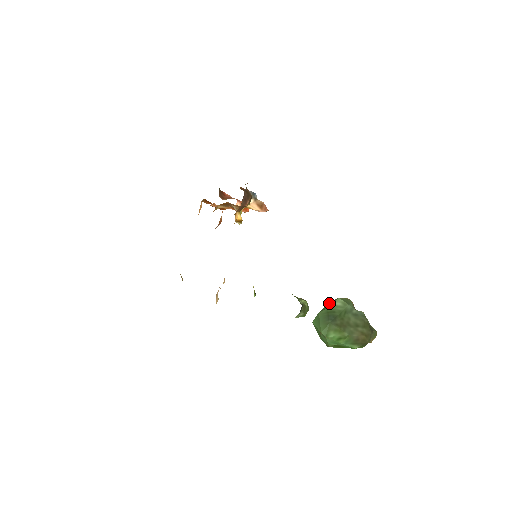
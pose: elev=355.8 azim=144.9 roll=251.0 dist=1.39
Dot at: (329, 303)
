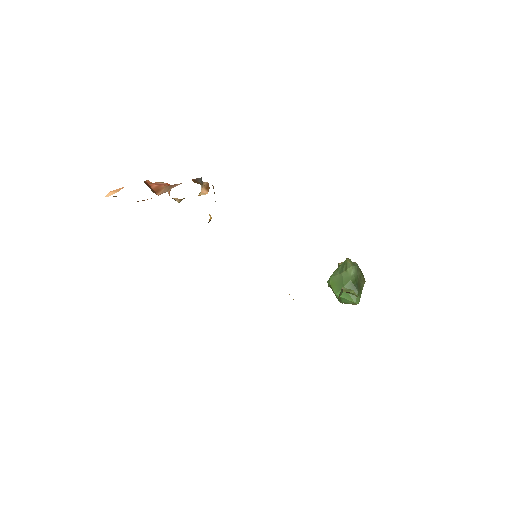
Dot at: (344, 273)
